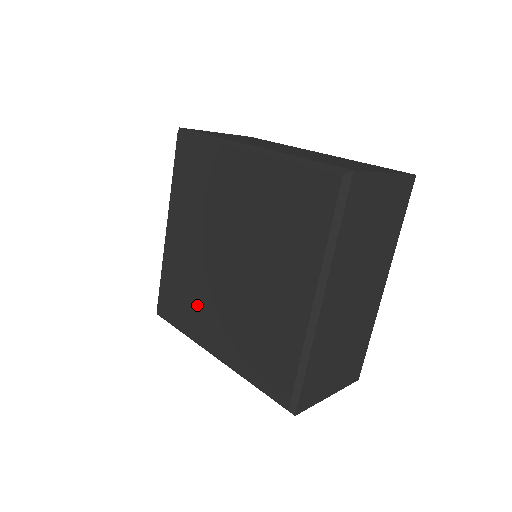
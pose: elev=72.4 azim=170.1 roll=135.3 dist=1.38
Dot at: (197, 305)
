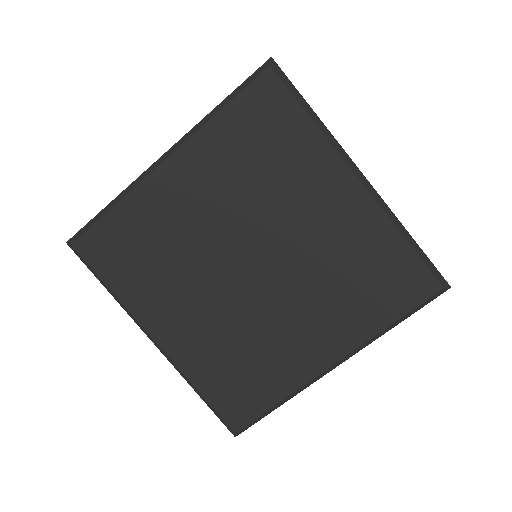
Dot at: (267, 352)
